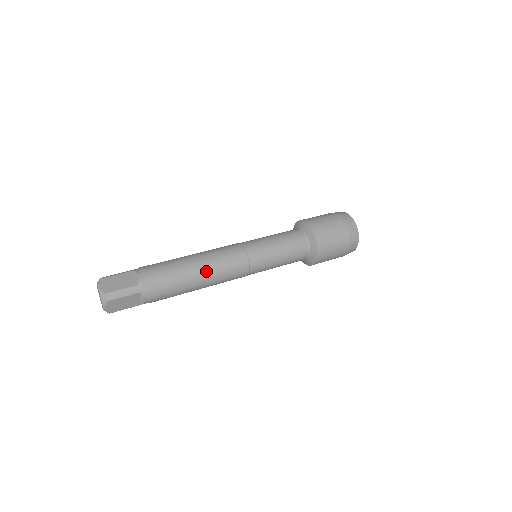
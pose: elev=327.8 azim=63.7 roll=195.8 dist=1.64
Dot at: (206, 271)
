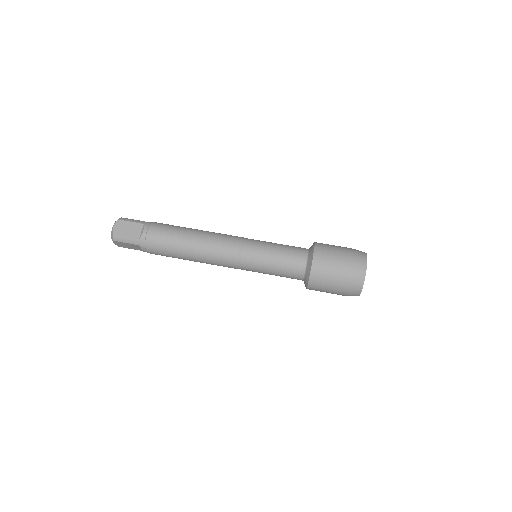
Dot at: (197, 253)
